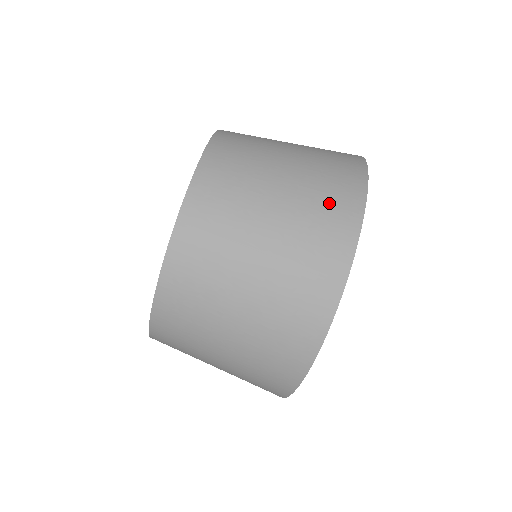
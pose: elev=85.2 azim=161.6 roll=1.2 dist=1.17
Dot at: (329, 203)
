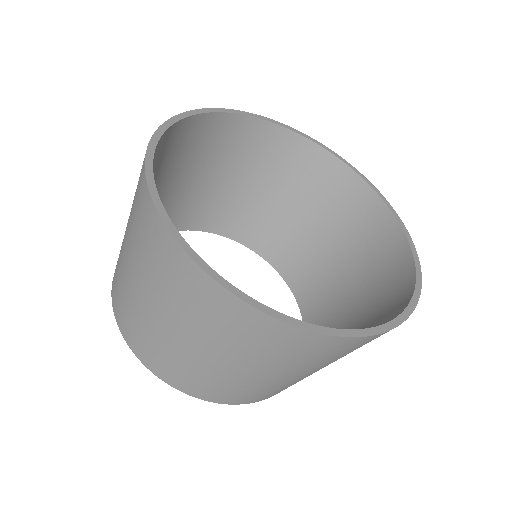
Dot at: (136, 202)
